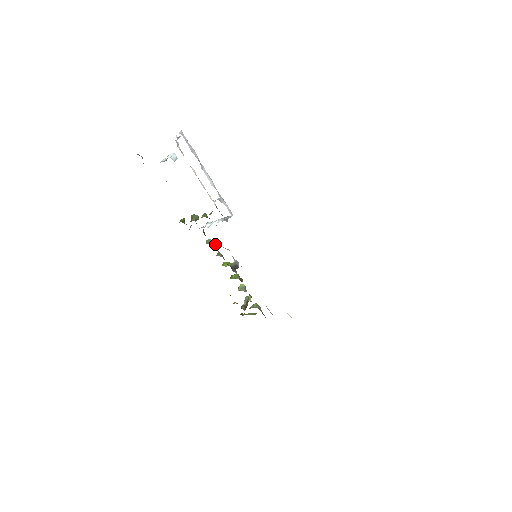
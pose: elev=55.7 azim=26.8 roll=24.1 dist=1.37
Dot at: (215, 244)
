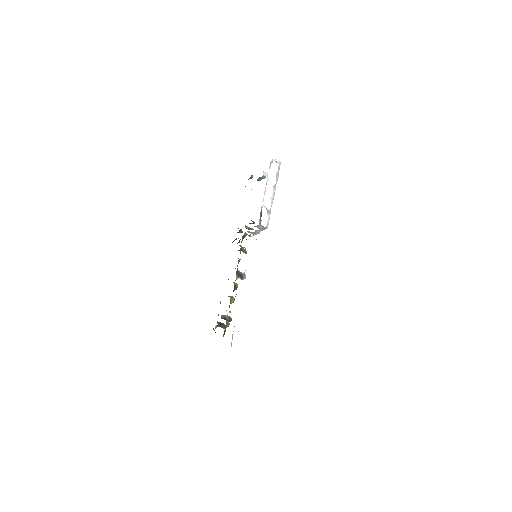
Dot at: (243, 250)
